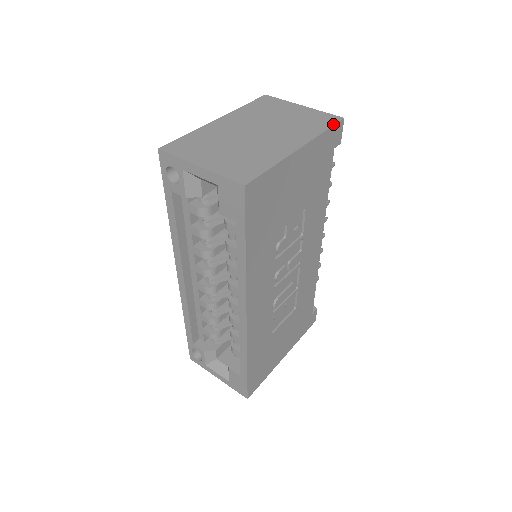
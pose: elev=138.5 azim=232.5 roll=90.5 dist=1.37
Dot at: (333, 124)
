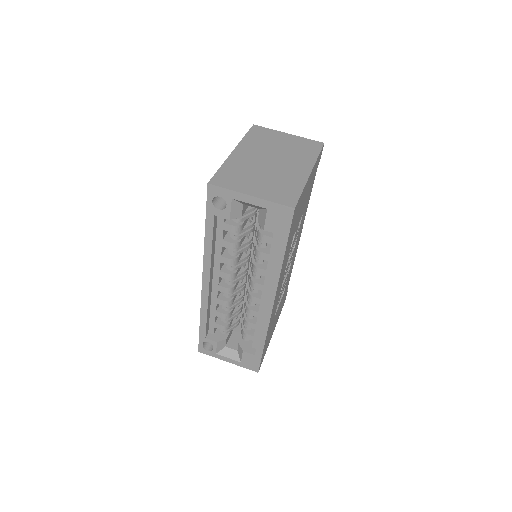
Dot at: (320, 149)
